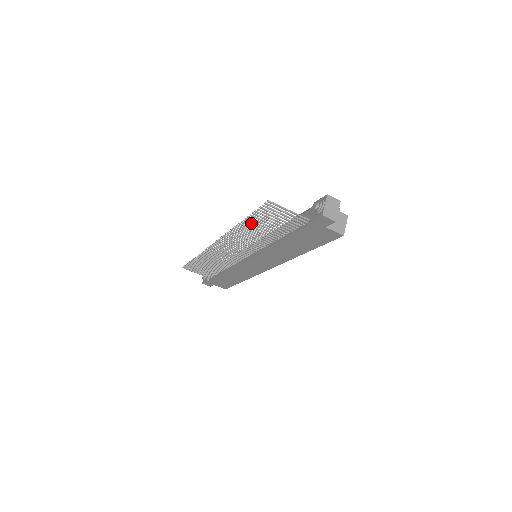
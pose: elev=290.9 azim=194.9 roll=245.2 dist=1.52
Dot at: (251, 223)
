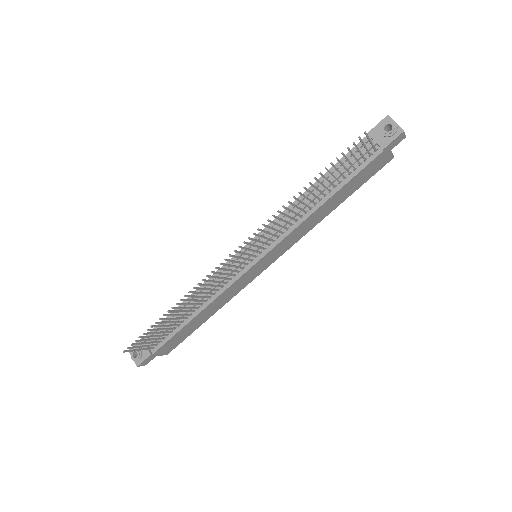
Dot at: (313, 185)
